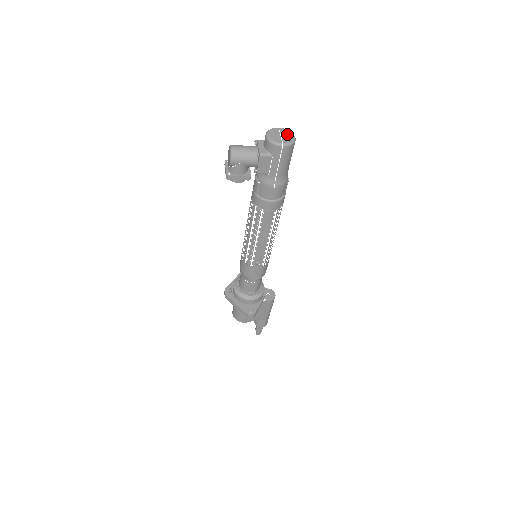
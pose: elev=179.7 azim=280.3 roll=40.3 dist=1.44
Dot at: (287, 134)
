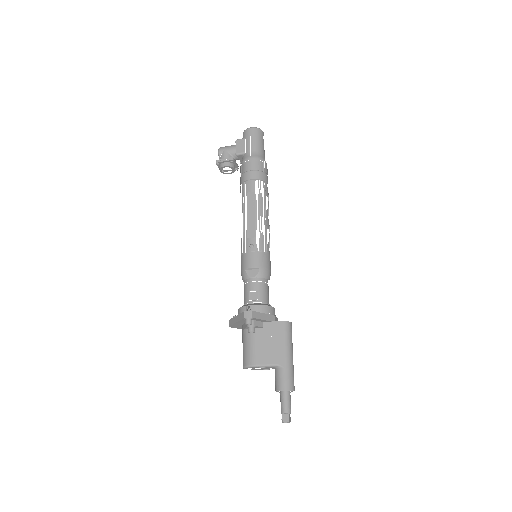
Dot at: occluded
